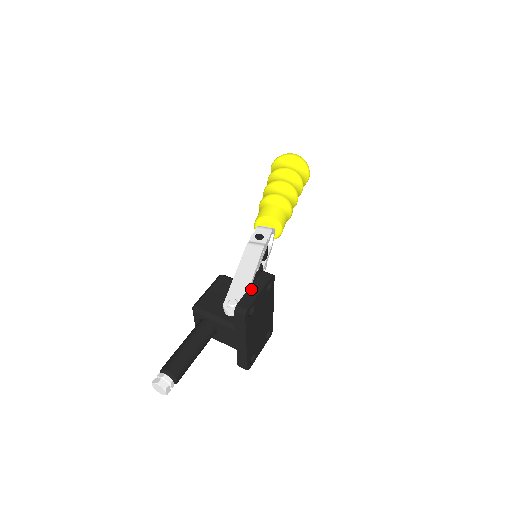
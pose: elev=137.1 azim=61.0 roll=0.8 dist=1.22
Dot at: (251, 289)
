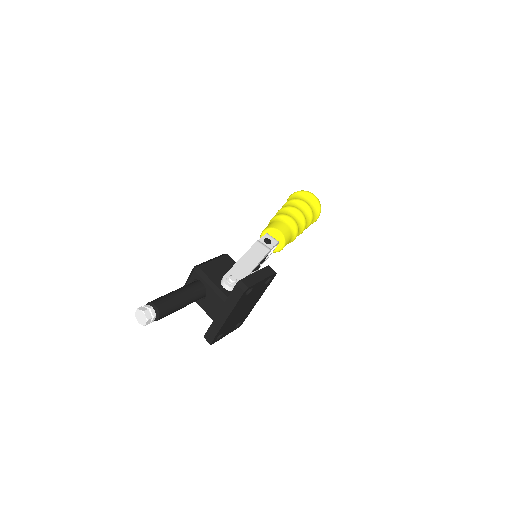
Dot at: (256, 274)
